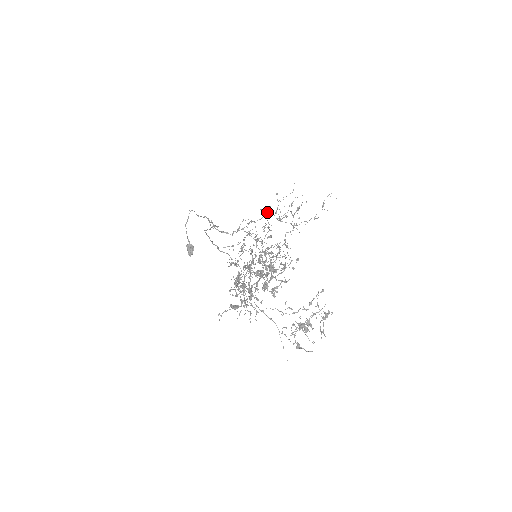
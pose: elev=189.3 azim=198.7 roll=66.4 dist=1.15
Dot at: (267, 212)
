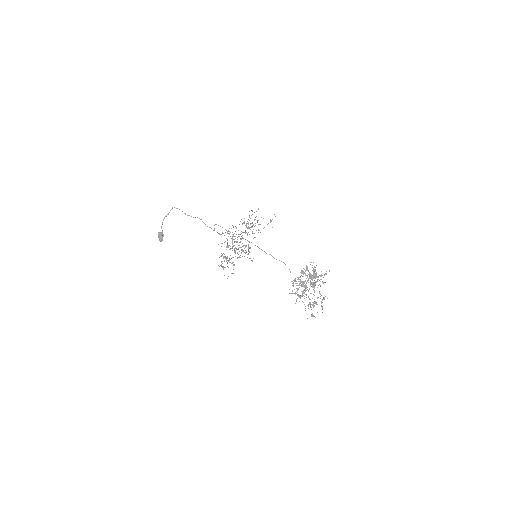
Dot at: (244, 222)
